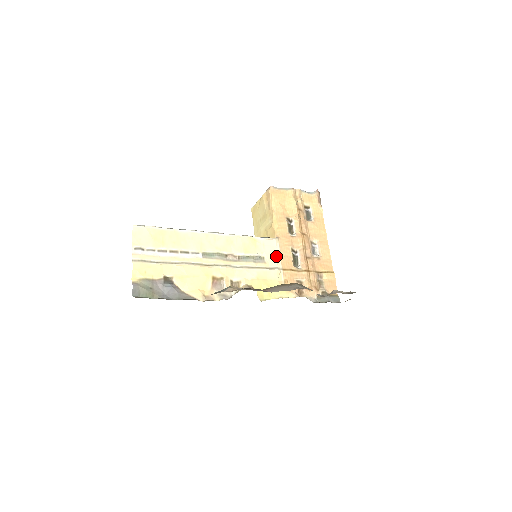
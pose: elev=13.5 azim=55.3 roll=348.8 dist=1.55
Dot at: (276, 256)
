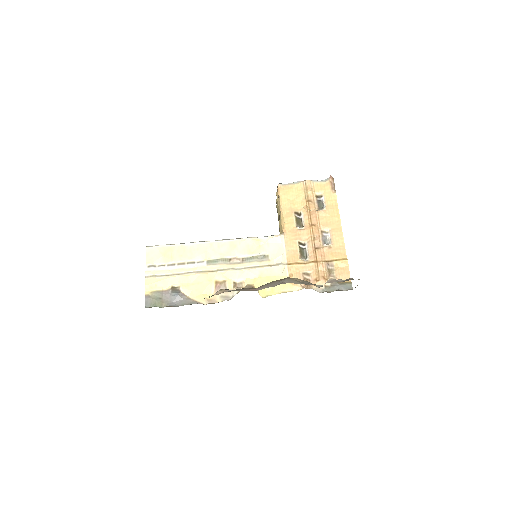
Dot at: (281, 252)
